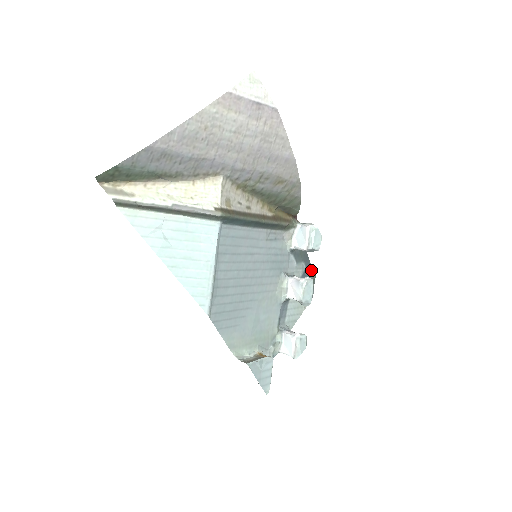
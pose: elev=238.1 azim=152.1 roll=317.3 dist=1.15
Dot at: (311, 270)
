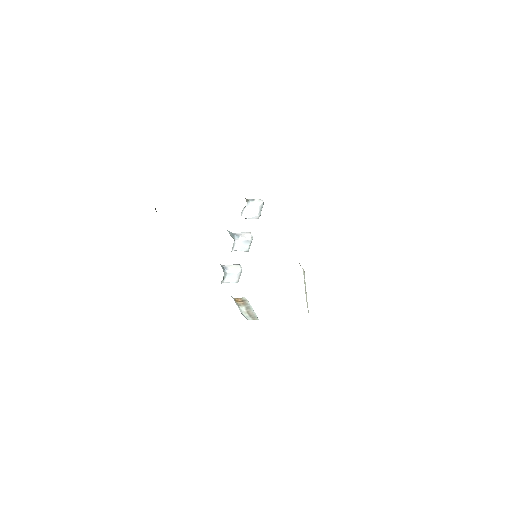
Dot at: occluded
